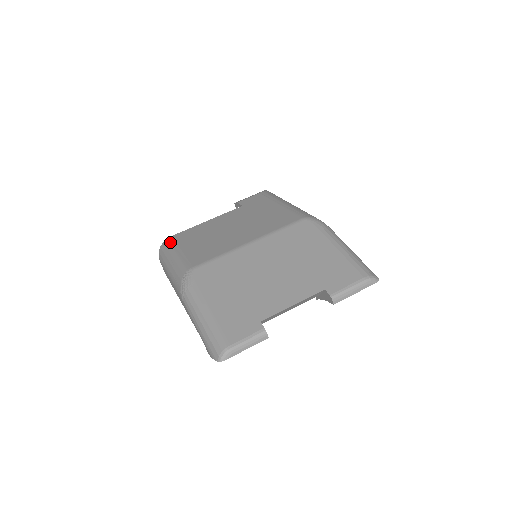
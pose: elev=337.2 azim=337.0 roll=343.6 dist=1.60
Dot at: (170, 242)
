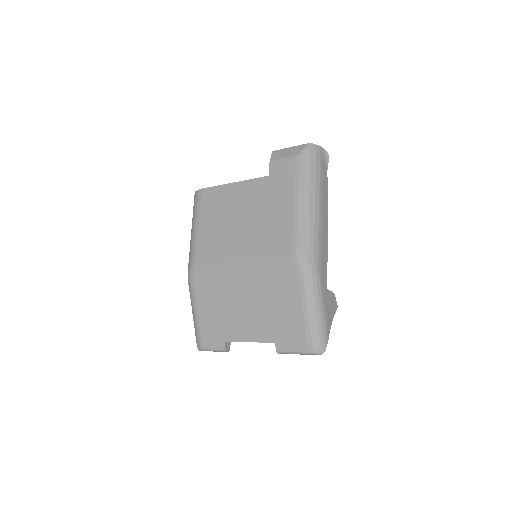
Dot at: (198, 200)
